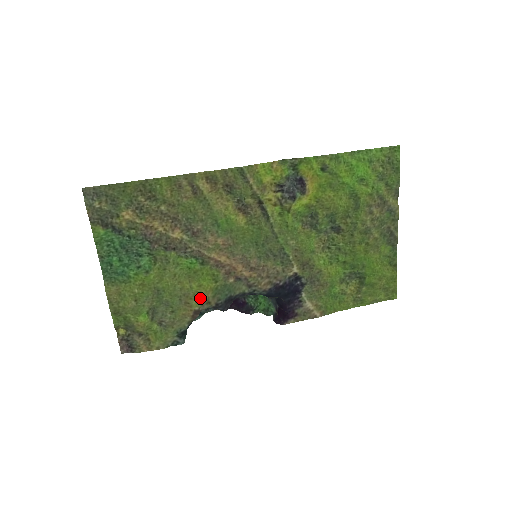
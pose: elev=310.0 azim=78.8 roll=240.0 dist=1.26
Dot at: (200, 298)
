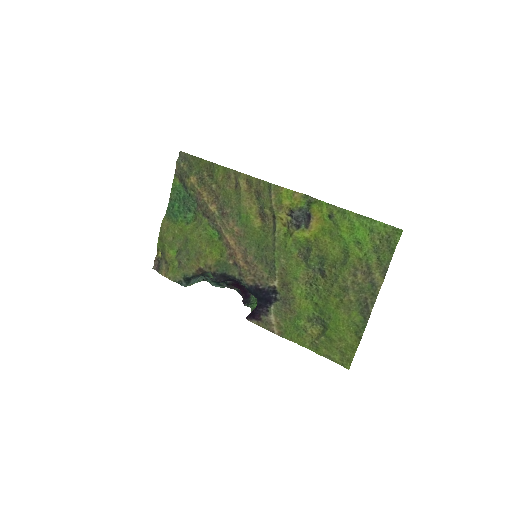
Dot at: (207, 261)
